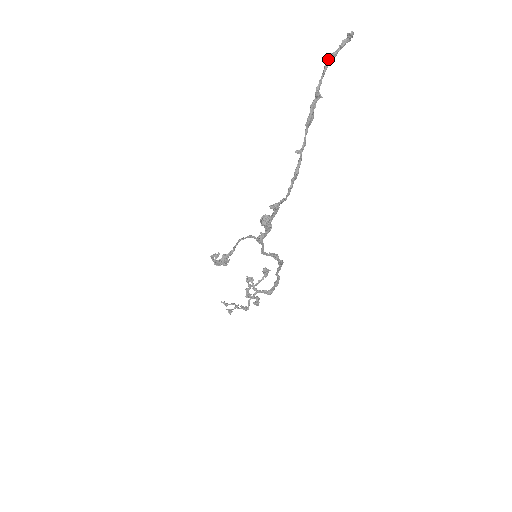
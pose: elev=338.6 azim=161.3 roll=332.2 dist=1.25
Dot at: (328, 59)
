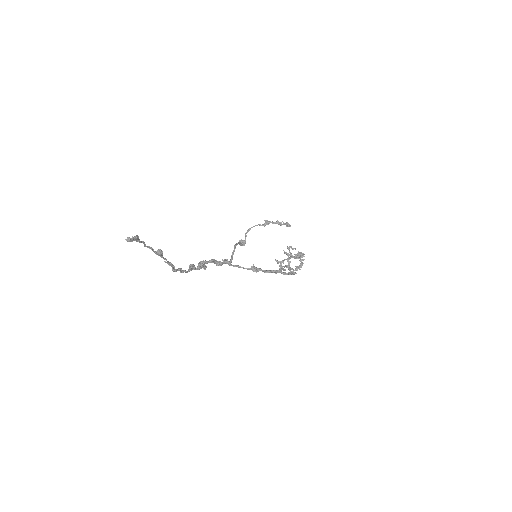
Dot at: occluded
